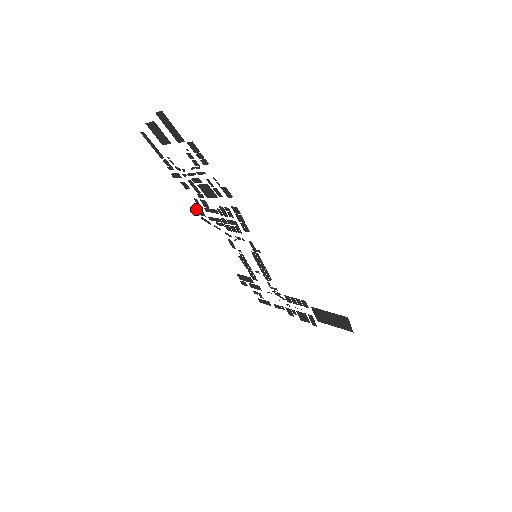
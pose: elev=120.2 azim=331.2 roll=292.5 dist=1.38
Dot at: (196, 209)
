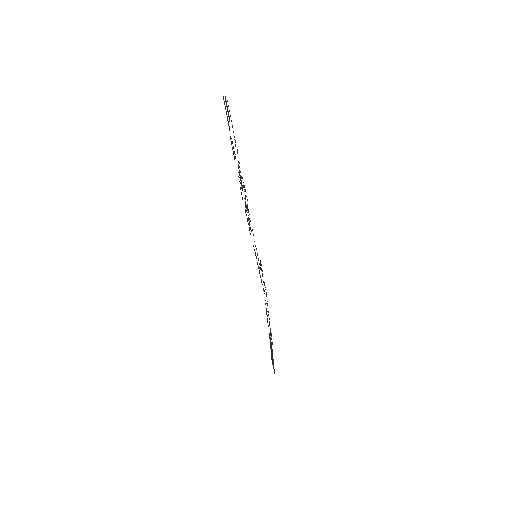
Dot at: occluded
